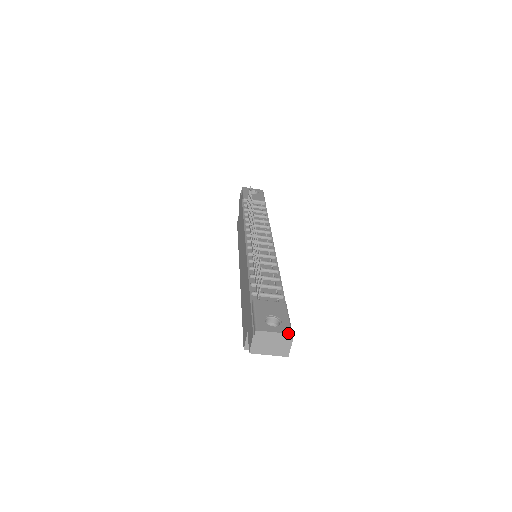
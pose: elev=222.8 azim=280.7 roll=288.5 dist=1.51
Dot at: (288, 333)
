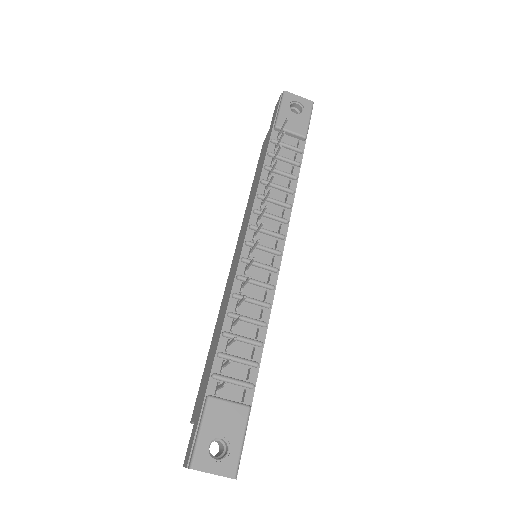
Dot at: (230, 477)
